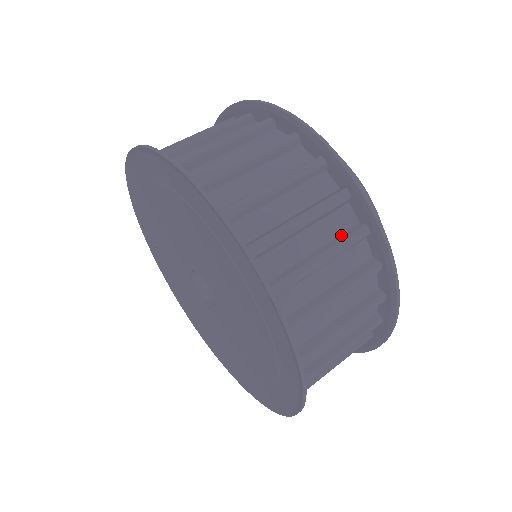
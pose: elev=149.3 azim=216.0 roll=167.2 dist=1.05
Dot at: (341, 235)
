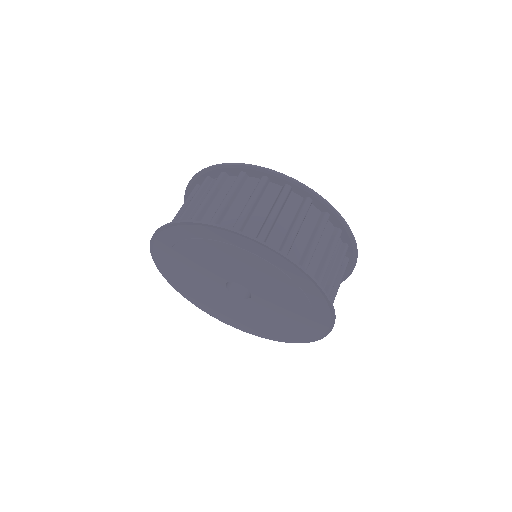
Dot at: (330, 239)
